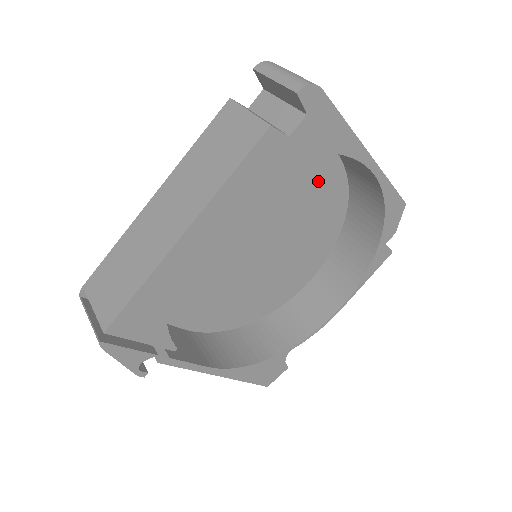
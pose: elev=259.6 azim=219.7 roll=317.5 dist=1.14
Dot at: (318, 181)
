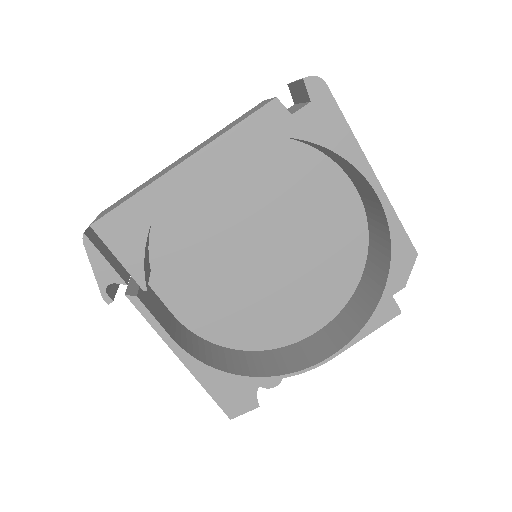
Dot at: (336, 214)
